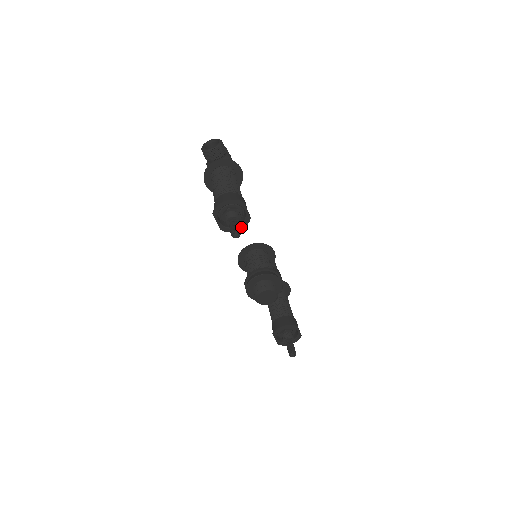
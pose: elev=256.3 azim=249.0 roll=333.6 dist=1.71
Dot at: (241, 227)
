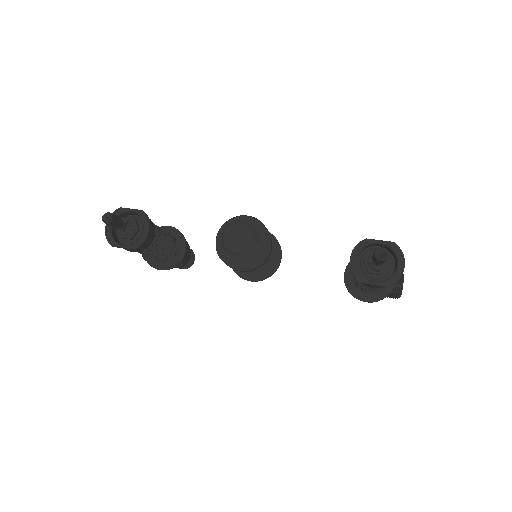
Dot at: (146, 226)
